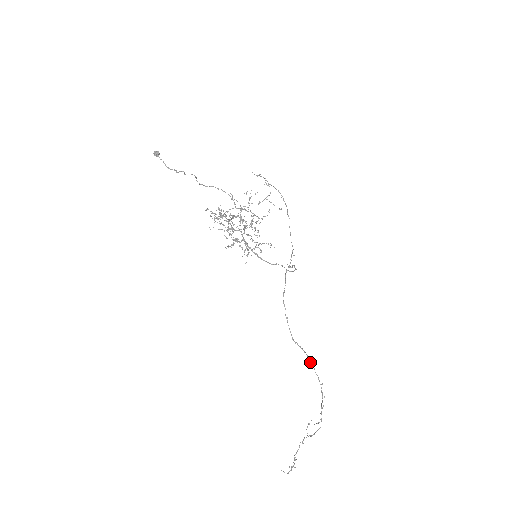
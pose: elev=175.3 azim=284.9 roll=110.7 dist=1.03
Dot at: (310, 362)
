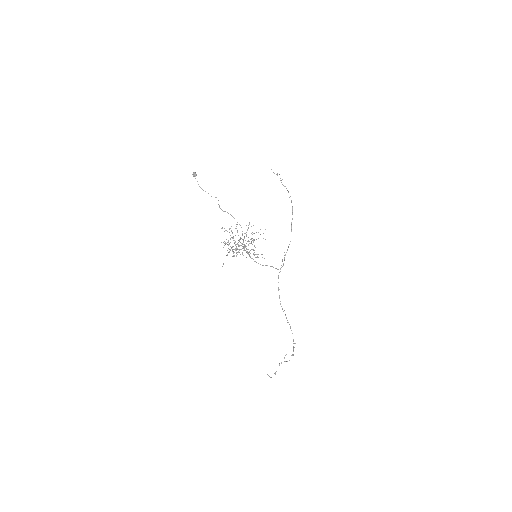
Dot at: occluded
